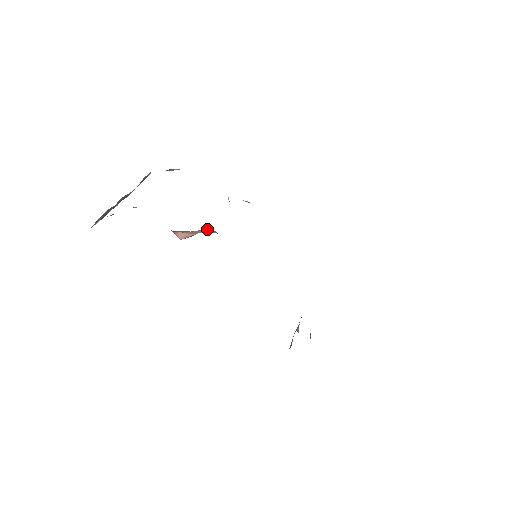
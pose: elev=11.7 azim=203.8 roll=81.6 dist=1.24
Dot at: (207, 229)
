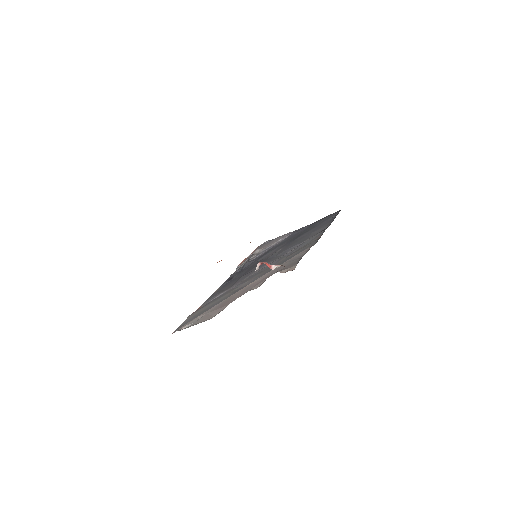
Dot at: occluded
